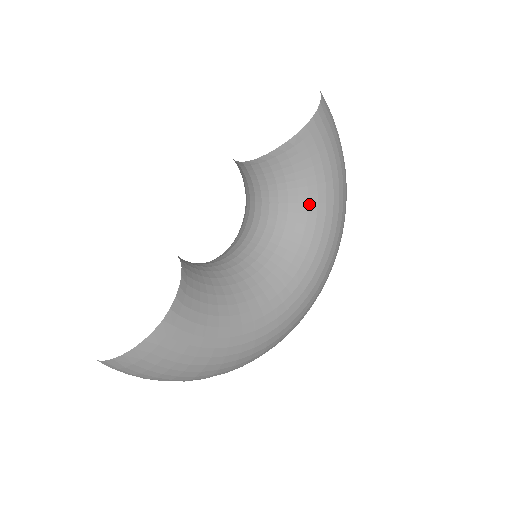
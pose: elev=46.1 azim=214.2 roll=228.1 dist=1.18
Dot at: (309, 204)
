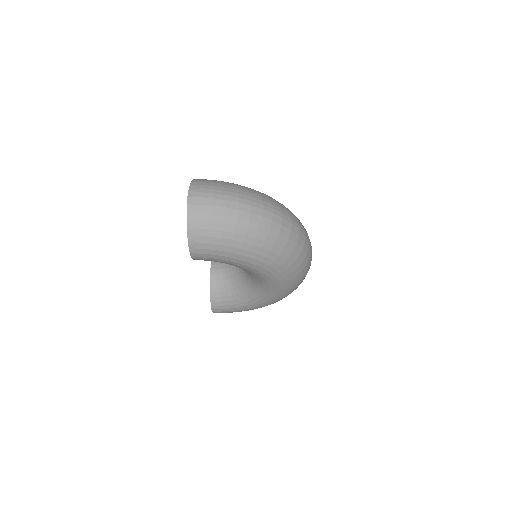
Dot at: occluded
